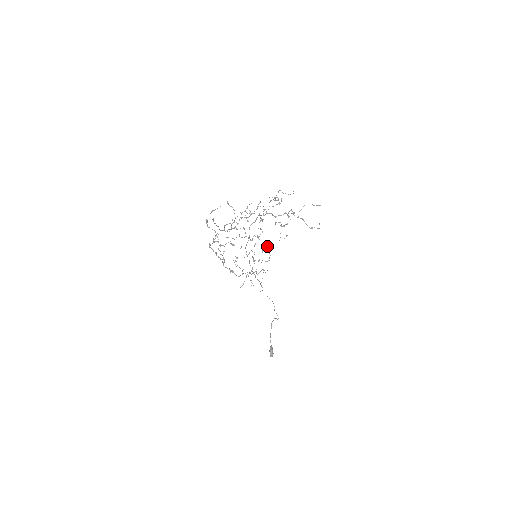
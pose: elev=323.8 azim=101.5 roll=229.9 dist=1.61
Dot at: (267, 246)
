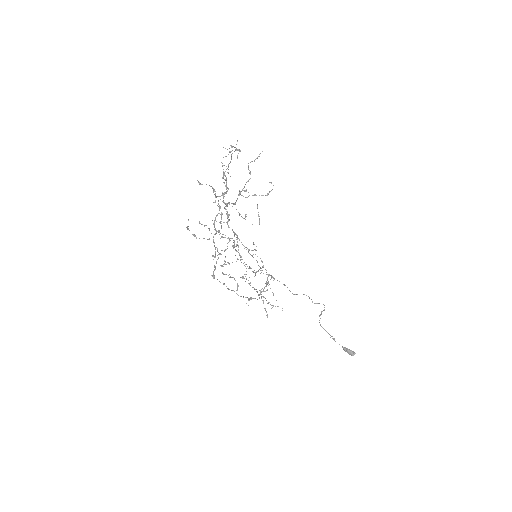
Dot at: (253, 244)
